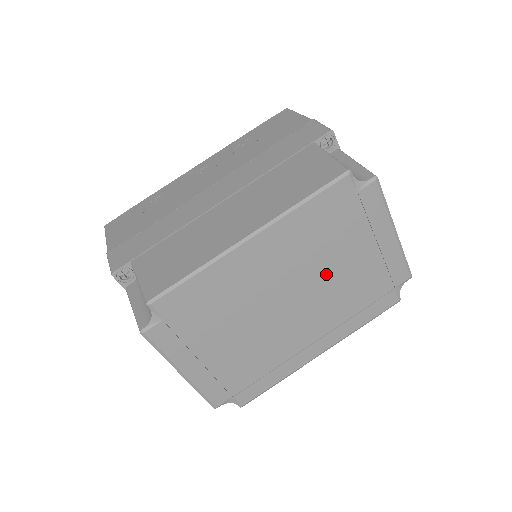
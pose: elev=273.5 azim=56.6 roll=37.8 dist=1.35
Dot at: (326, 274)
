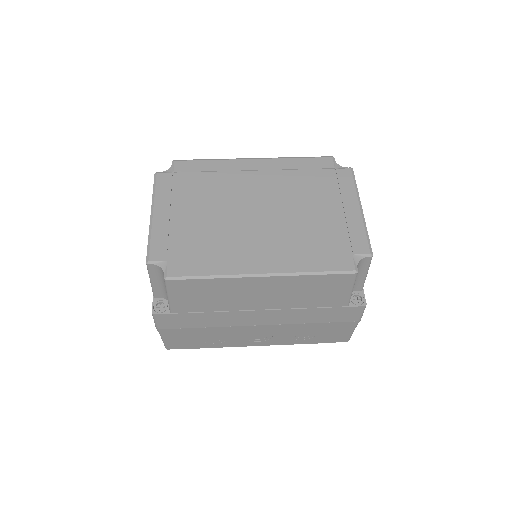
Dot at: (294, 208)
